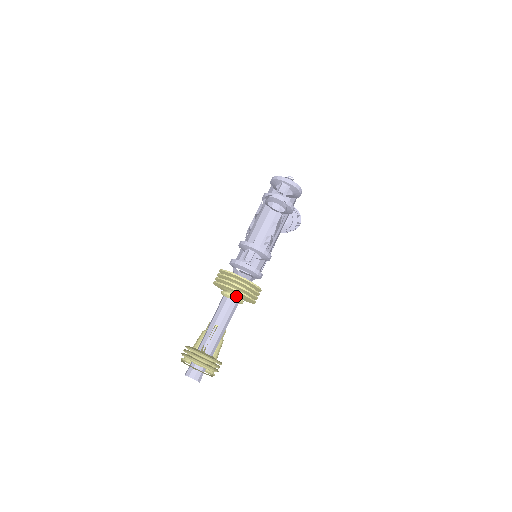
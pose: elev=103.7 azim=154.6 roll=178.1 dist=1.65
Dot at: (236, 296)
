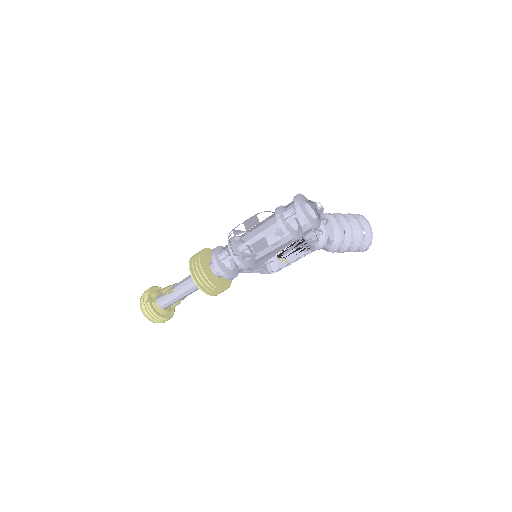
Dot at: occluded
